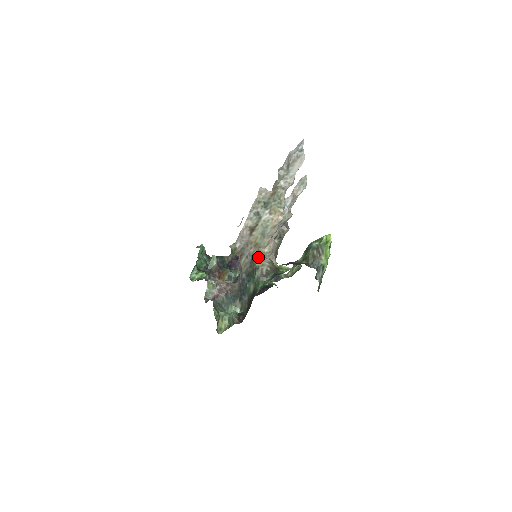
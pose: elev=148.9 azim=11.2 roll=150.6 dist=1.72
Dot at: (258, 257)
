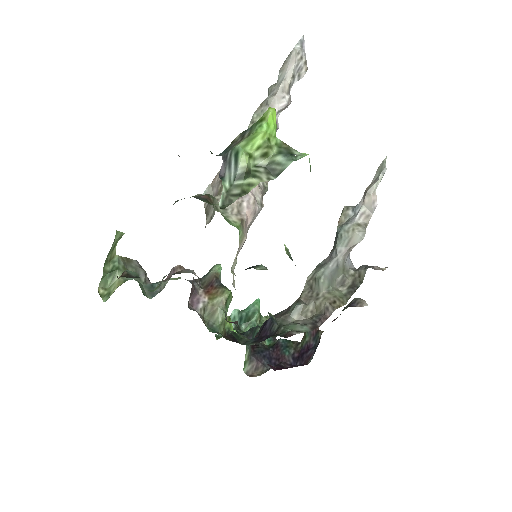
Dot at: occluded
